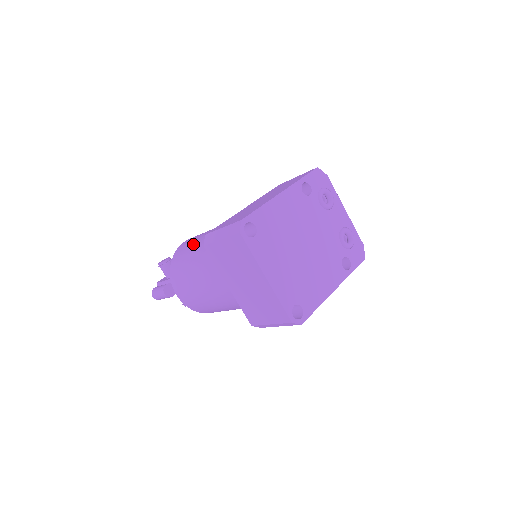
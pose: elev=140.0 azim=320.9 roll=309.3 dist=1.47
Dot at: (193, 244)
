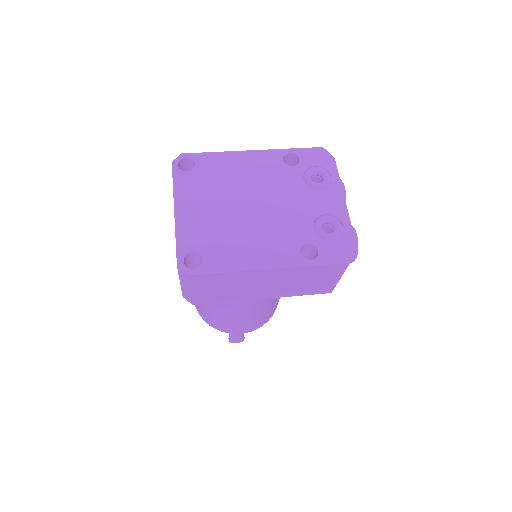
Dot at: occluded
